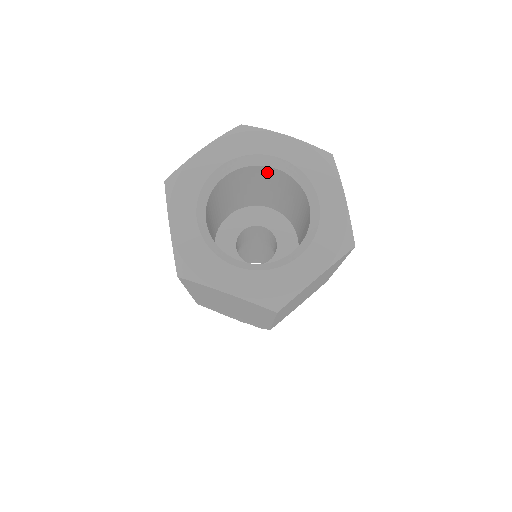
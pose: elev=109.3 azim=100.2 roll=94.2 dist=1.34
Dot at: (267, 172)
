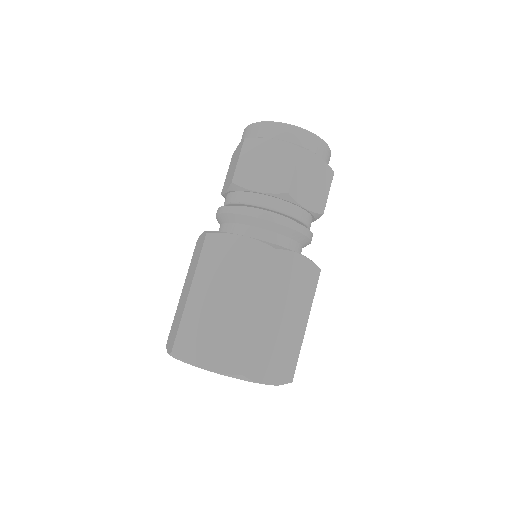
Dot at: occluded
